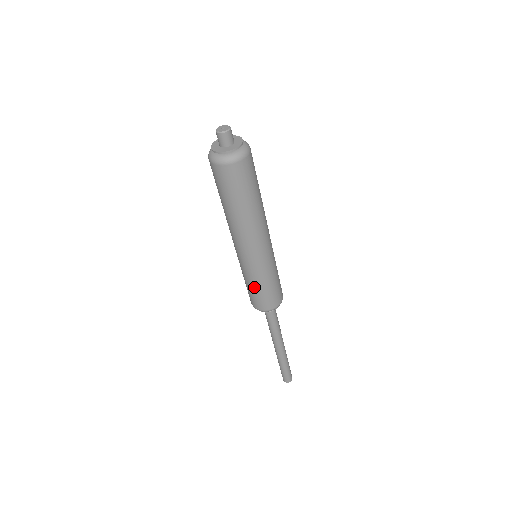
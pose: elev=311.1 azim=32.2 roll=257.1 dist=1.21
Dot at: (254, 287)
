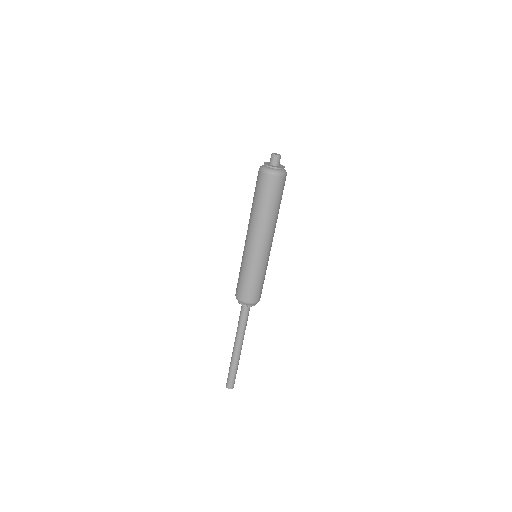
Dot at: (258, 280)
